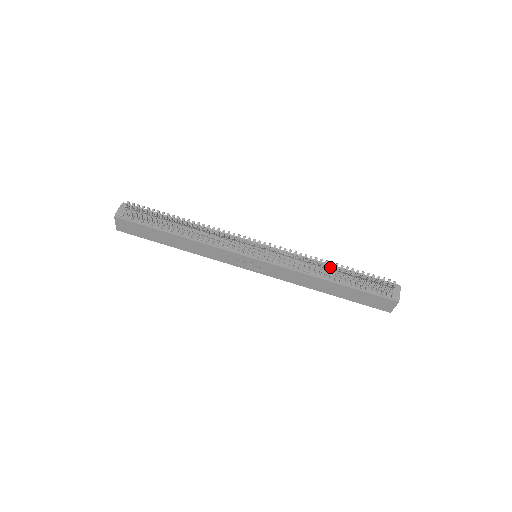
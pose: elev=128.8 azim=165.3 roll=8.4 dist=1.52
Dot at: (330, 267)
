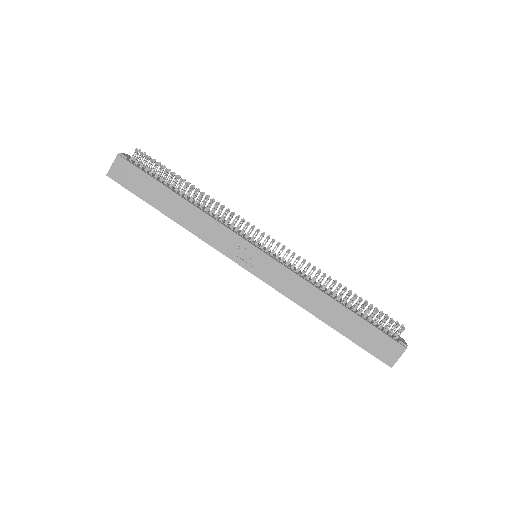
Dot at: occluded
